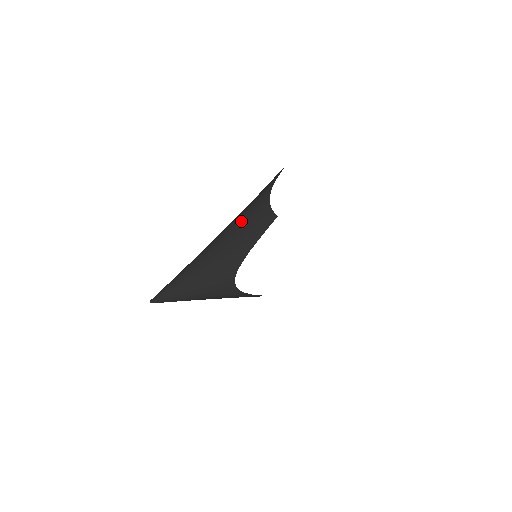
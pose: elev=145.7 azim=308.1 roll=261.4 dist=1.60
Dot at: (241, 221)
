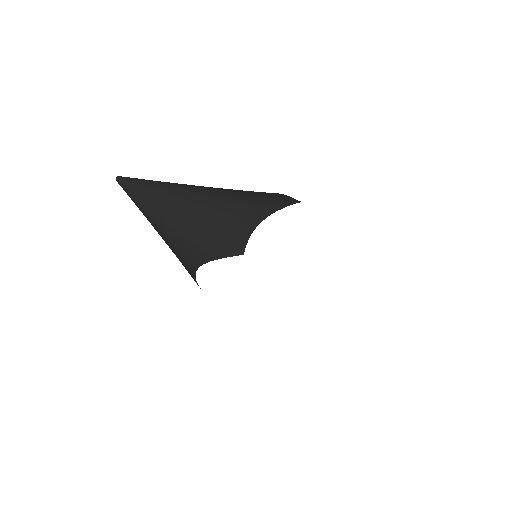
Dot at: (238, 213)
